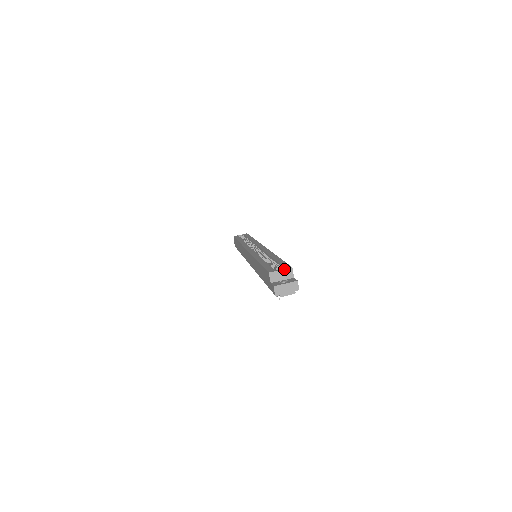
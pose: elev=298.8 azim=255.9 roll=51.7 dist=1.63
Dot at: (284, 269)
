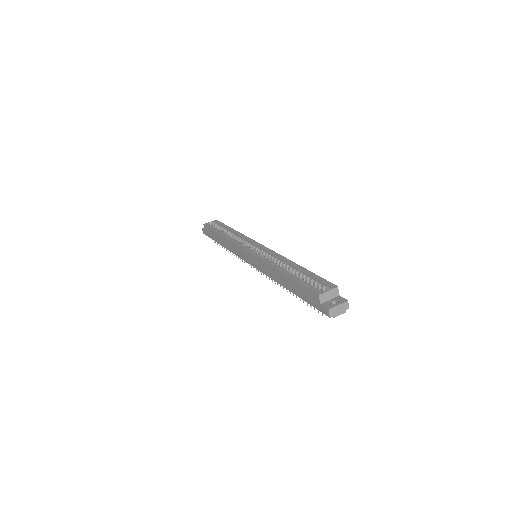
Dot at: (331, 289)
